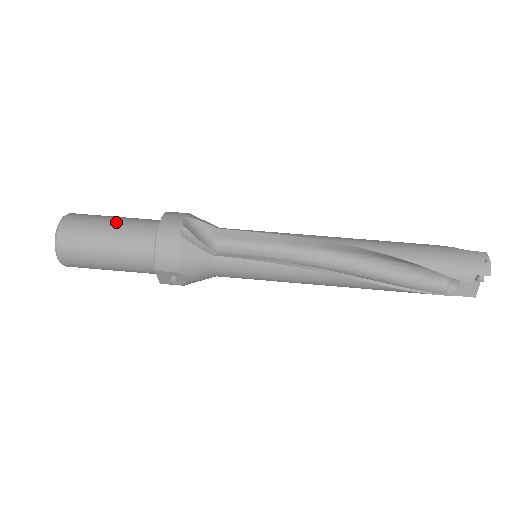
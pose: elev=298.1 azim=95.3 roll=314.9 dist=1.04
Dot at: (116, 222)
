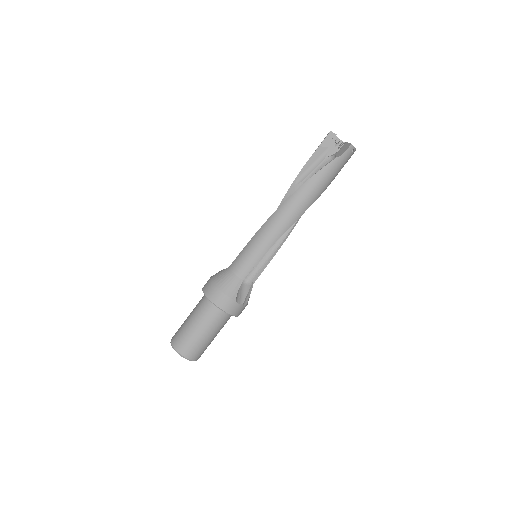
Dot at: (211, 334)
